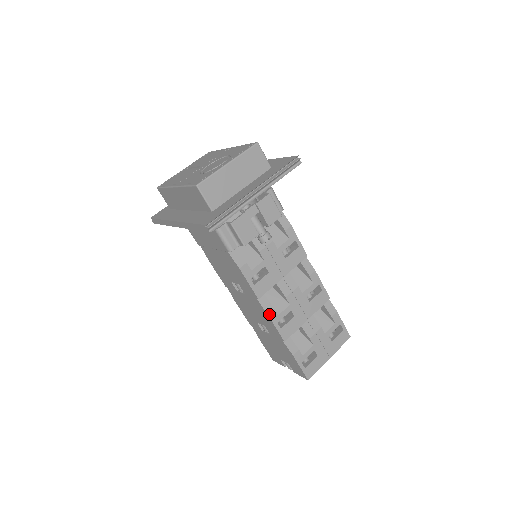
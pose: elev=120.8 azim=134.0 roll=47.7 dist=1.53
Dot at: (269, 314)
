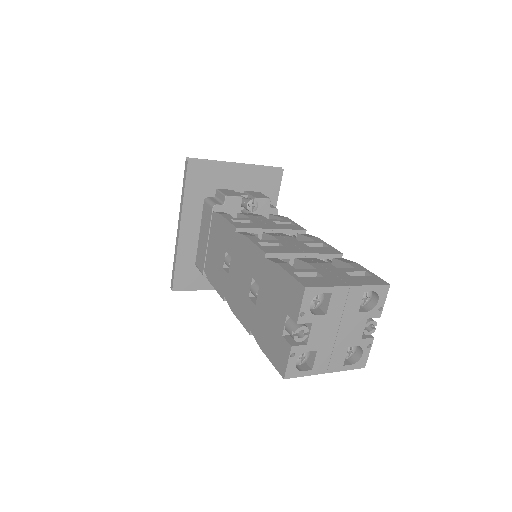
Dot at: (247, 236)
